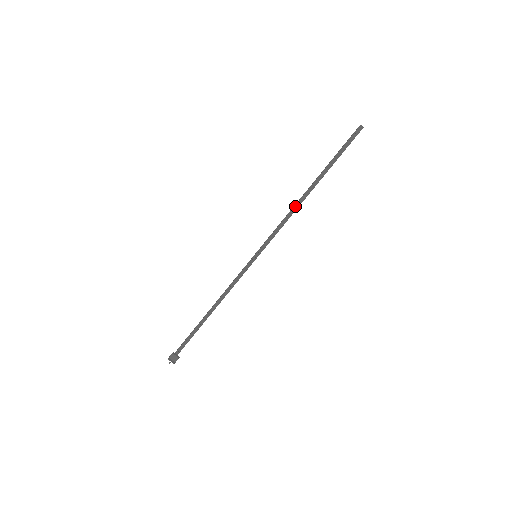
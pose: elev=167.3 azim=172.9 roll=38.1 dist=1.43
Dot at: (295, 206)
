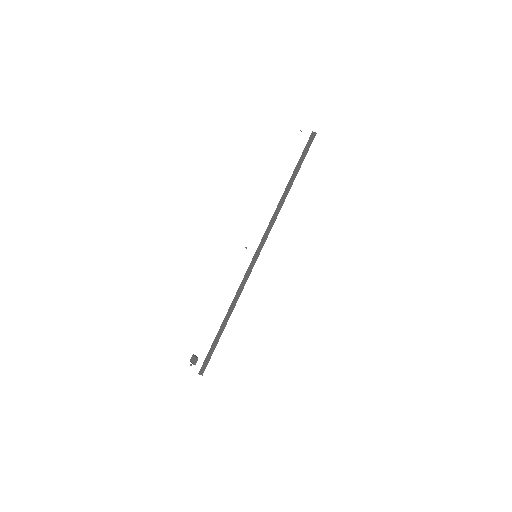
Dot at: (278, 206)
